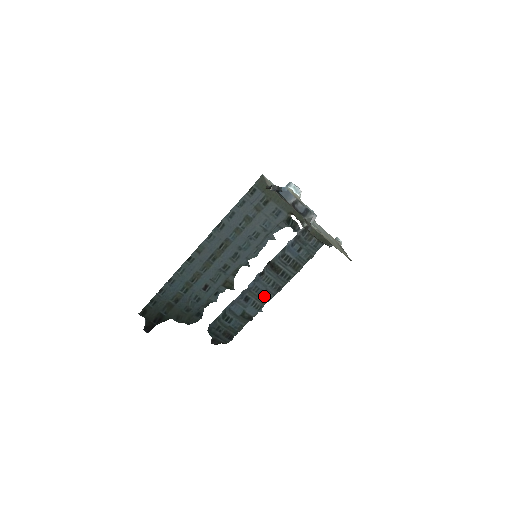
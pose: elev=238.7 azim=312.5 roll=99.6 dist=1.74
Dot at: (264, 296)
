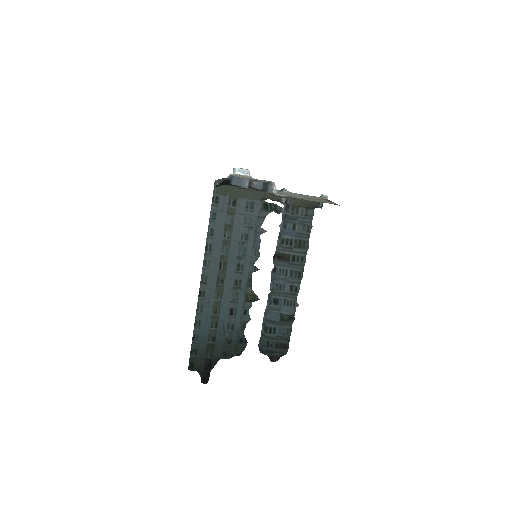
Dot at: (290, 289)
